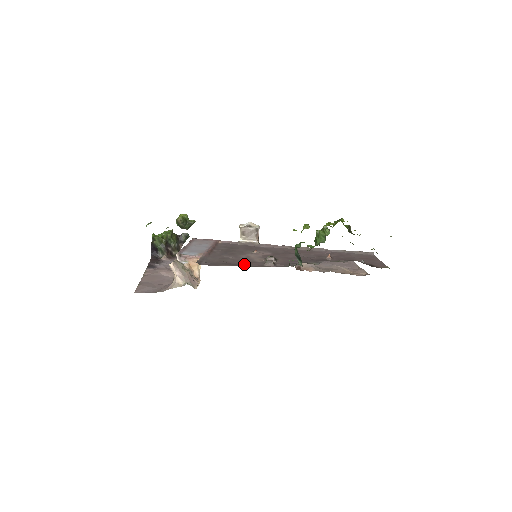
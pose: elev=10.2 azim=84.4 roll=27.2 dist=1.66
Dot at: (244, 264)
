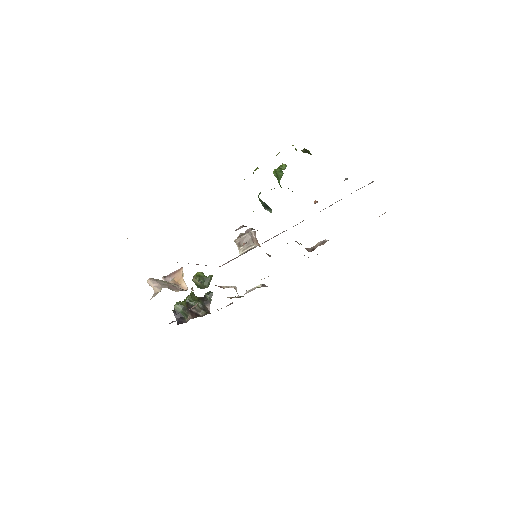
Dot at: occluded
